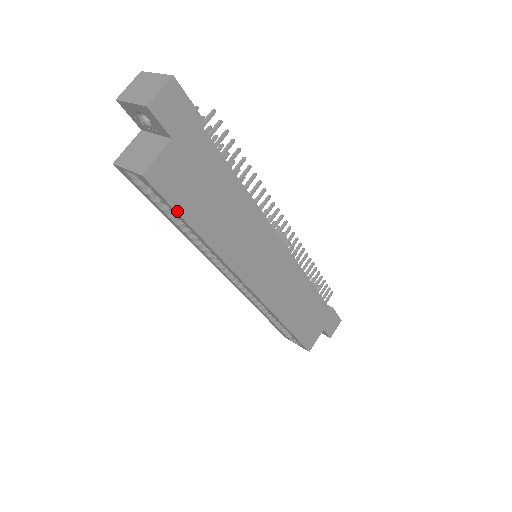
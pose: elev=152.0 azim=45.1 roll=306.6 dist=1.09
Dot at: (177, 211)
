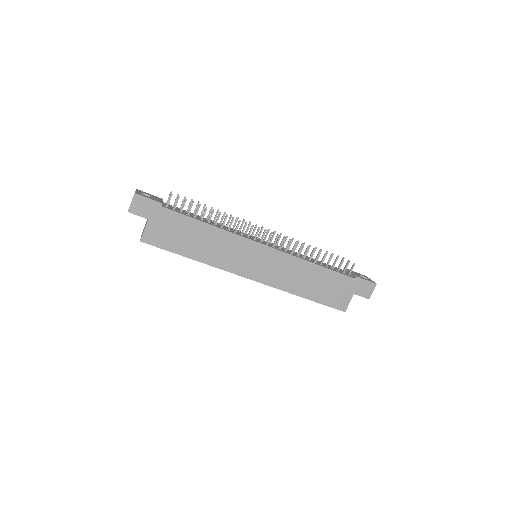
Dot at: (169, 251)
